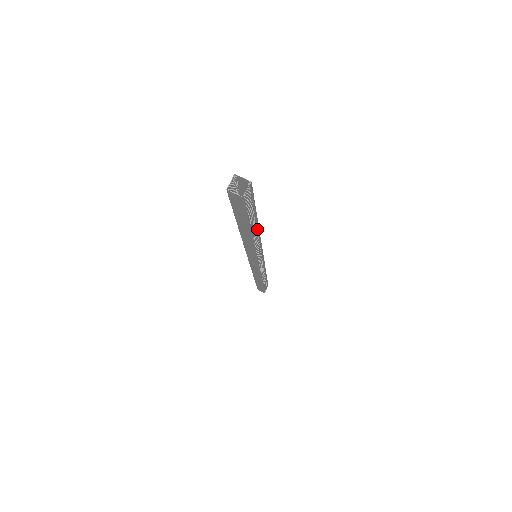
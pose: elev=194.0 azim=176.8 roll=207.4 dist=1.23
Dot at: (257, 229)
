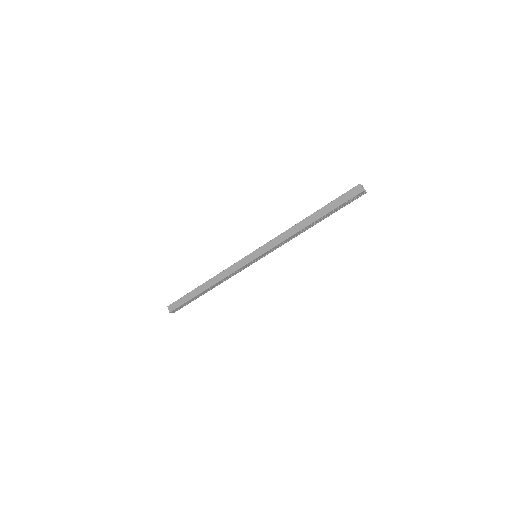
Dot at: (309, 227)
